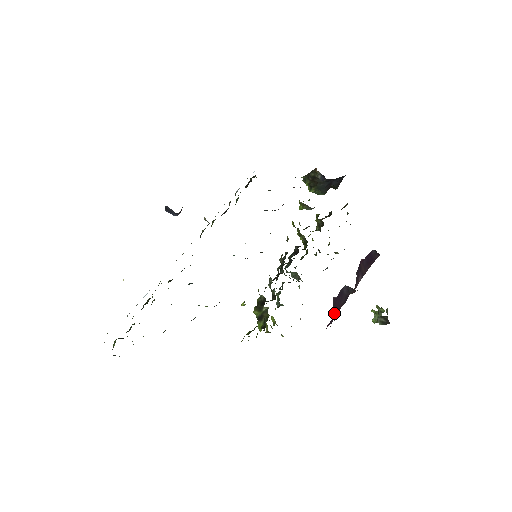
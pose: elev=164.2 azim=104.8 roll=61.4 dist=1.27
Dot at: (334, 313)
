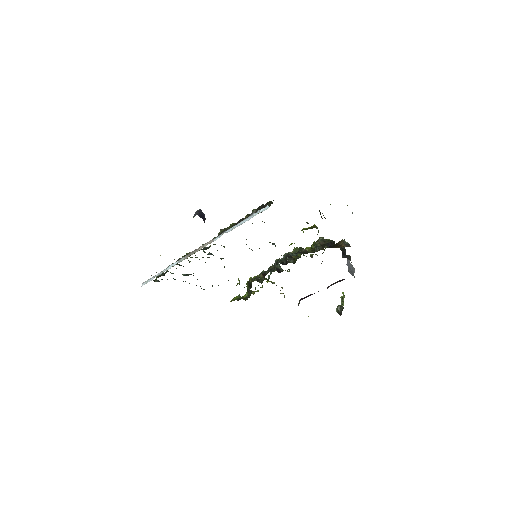
Dot at: occluded
